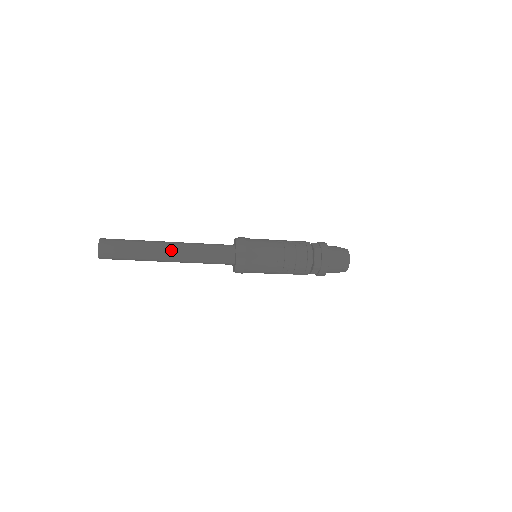
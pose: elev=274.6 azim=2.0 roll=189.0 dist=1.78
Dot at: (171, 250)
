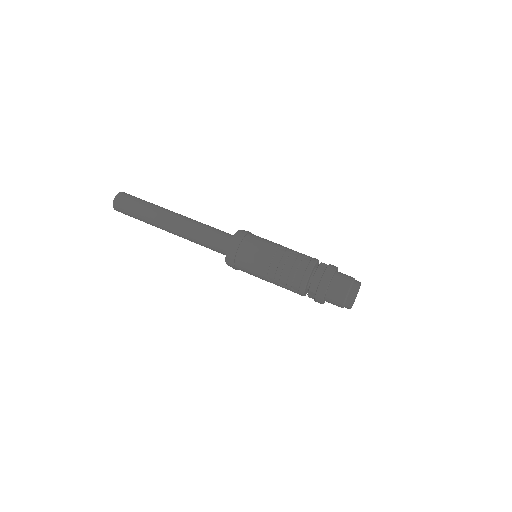
Dot at: (173, 222)
